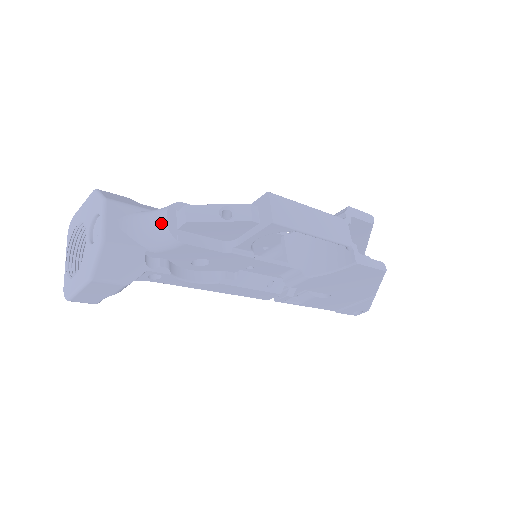
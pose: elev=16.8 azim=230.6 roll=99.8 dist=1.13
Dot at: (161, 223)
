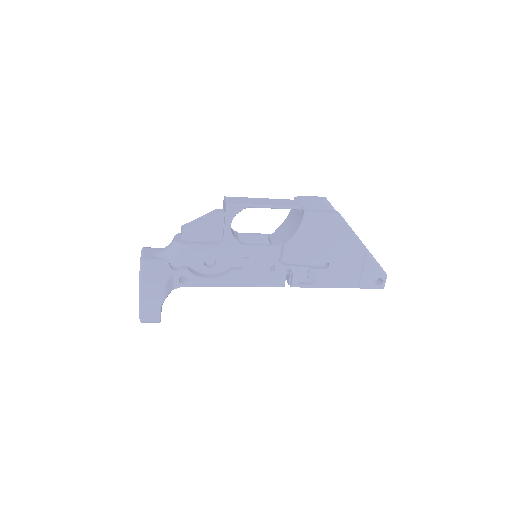
Dot at: (172, 242)
